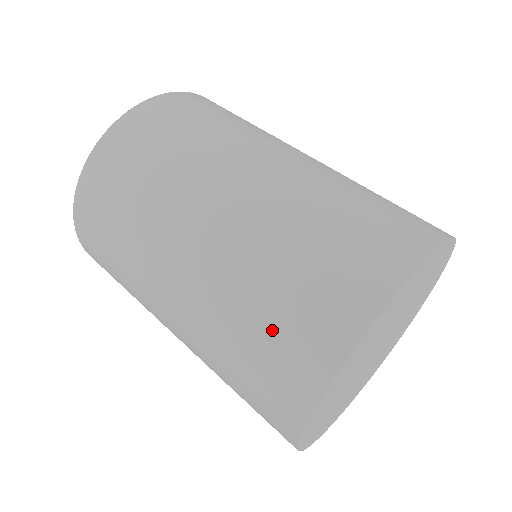
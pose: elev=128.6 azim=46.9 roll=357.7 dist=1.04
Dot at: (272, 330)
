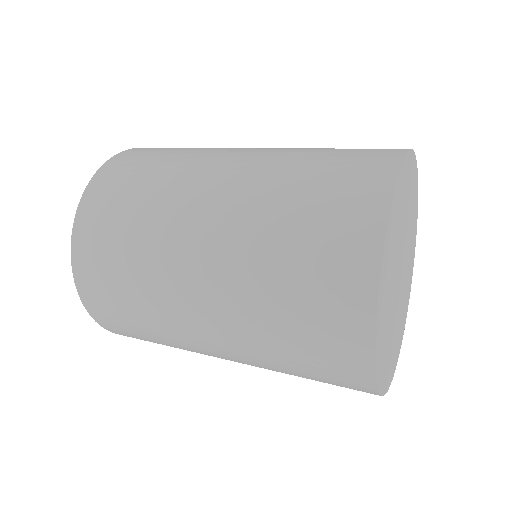
Dot at: occluded
